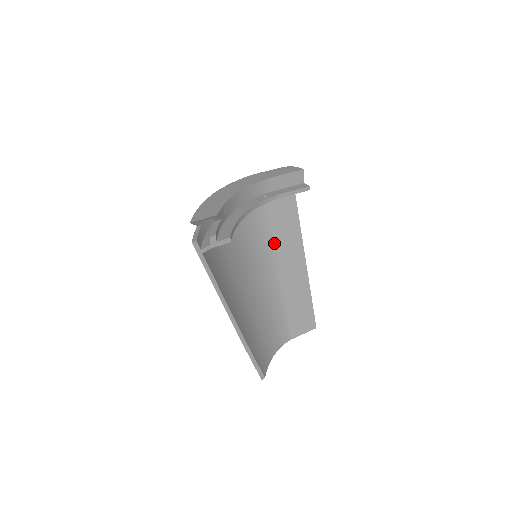
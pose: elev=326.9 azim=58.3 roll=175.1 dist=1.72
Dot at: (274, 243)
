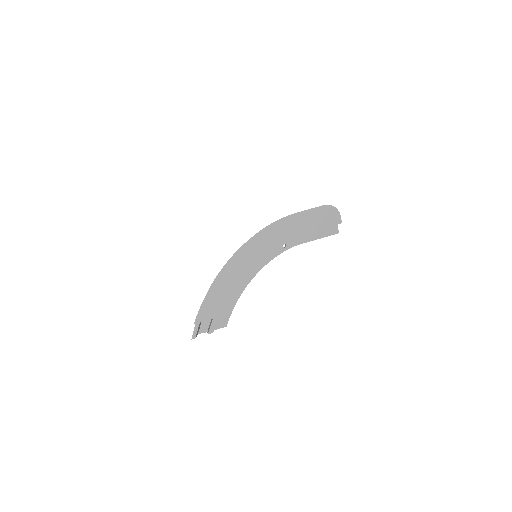
Dot at: occluded
